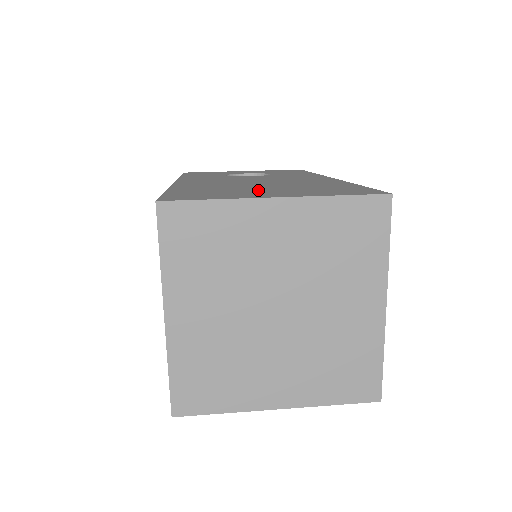
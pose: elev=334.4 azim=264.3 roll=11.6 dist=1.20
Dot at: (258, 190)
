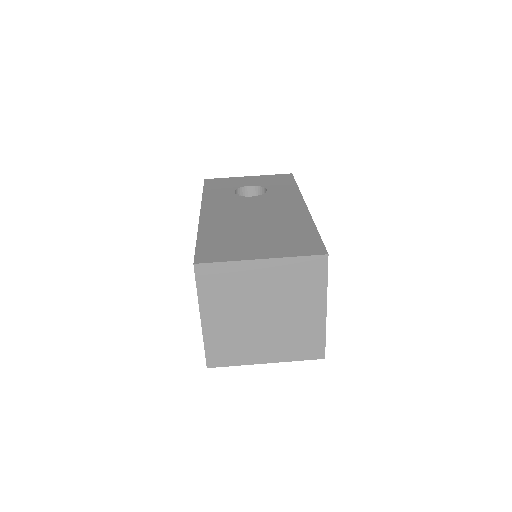
Dot at: (252, 241)
